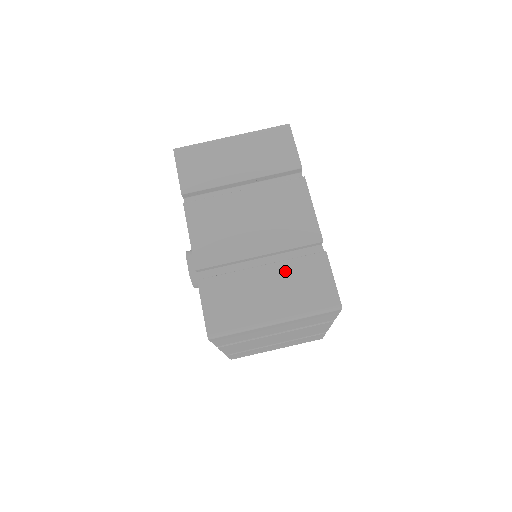
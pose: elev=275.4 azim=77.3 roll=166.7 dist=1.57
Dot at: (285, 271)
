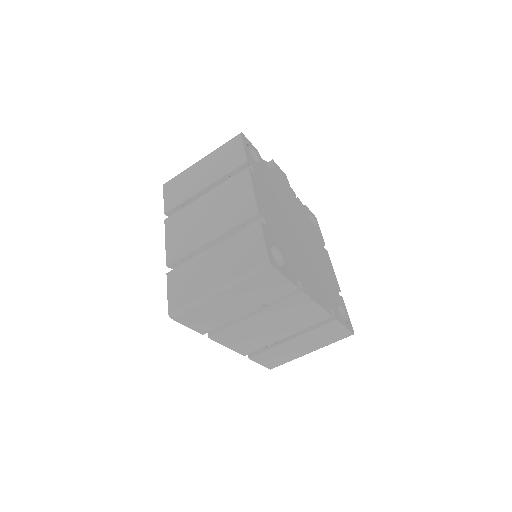
Dot at: (309, 337)
